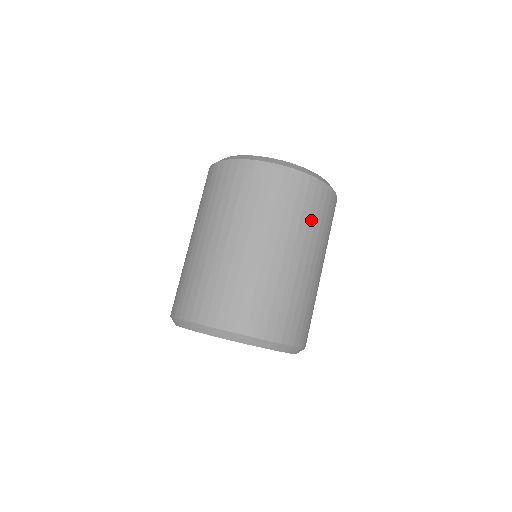
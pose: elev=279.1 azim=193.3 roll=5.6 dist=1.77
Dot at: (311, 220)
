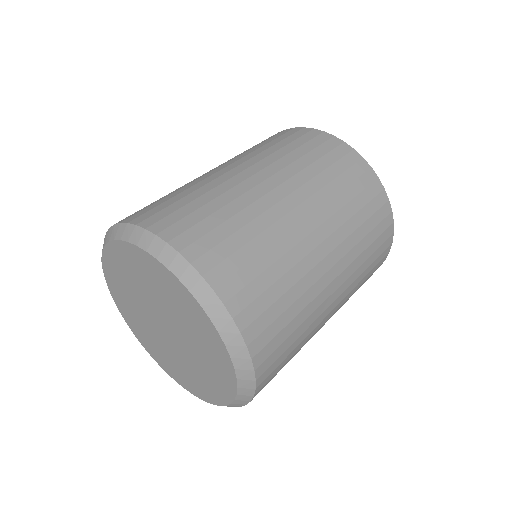
Dot at: (325, 176)
